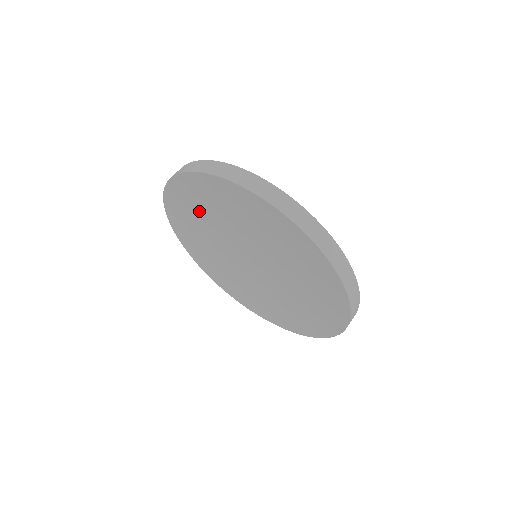
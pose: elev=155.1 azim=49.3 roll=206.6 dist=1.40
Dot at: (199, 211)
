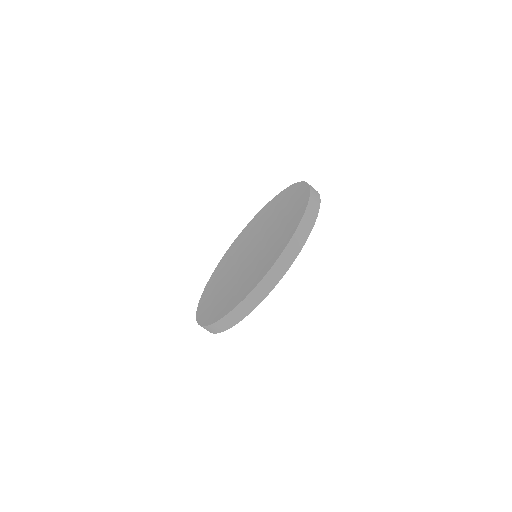
Dot at: (245, 238)
